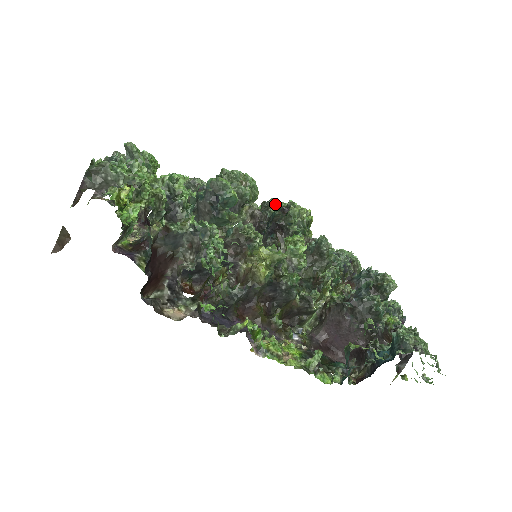
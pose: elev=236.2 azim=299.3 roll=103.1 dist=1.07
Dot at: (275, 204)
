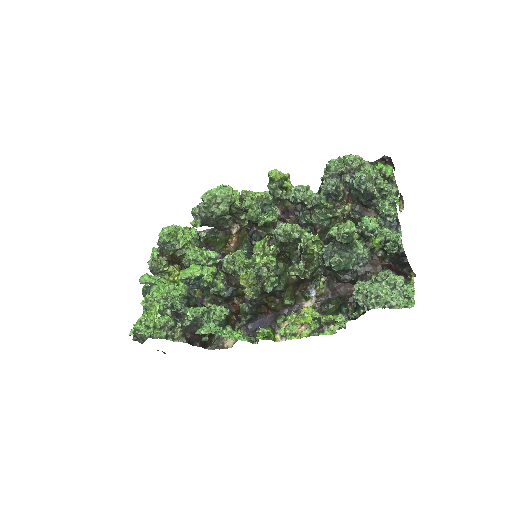
Dot at: (246, 195)
